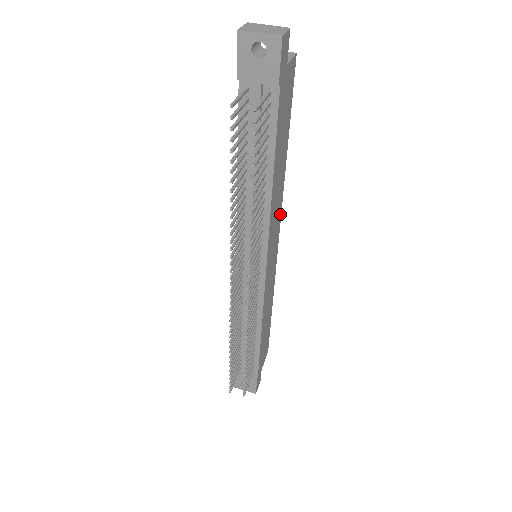
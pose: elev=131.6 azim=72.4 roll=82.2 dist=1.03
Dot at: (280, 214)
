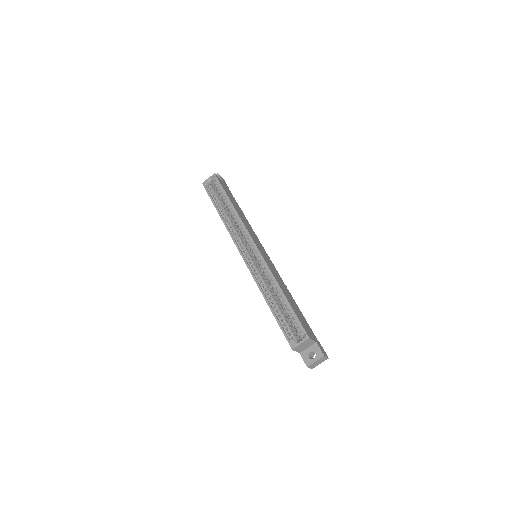
Dot at: (266, 262)
